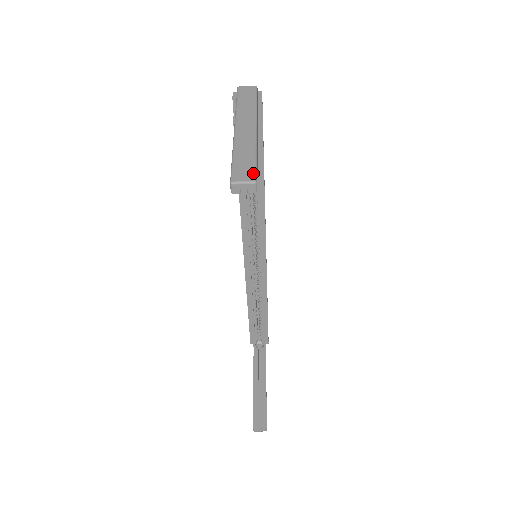
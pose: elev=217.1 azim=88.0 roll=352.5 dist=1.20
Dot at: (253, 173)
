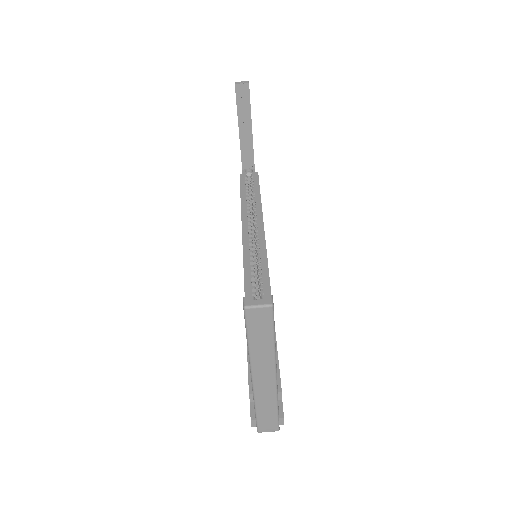
Dot at: (247, 89)
